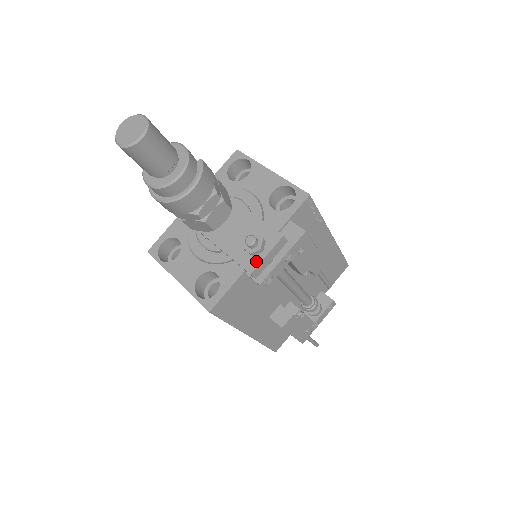
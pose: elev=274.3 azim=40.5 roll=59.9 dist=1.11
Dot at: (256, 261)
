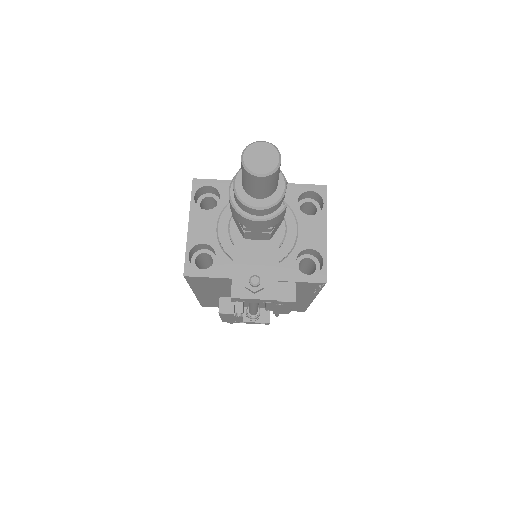
Dot at: (244, 294)
